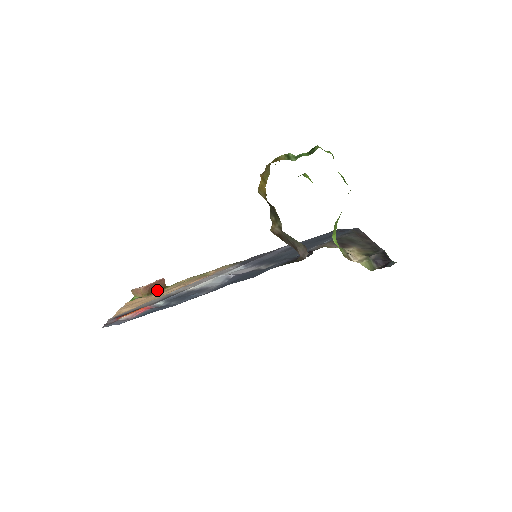
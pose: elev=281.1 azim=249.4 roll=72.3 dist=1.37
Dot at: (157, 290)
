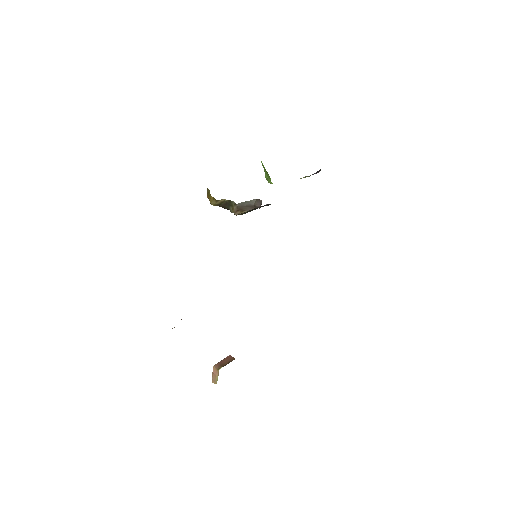
Dot at: (228, 363)
